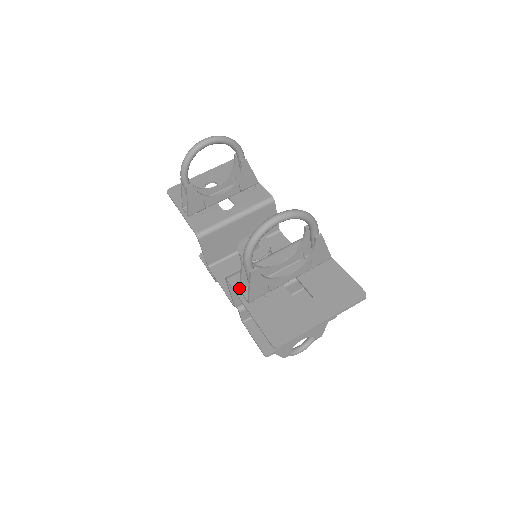
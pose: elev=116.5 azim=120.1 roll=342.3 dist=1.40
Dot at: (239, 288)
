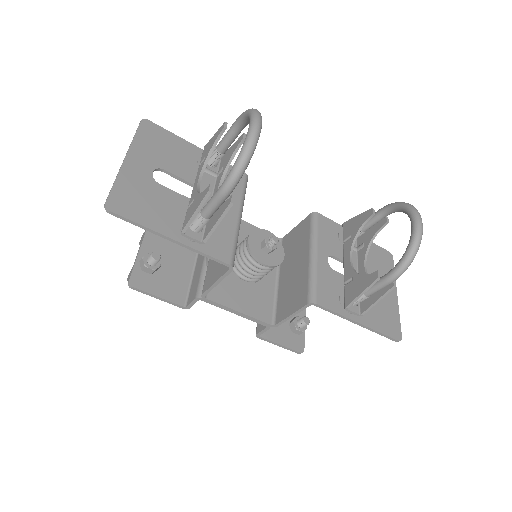
Dot at: (346, 307)
